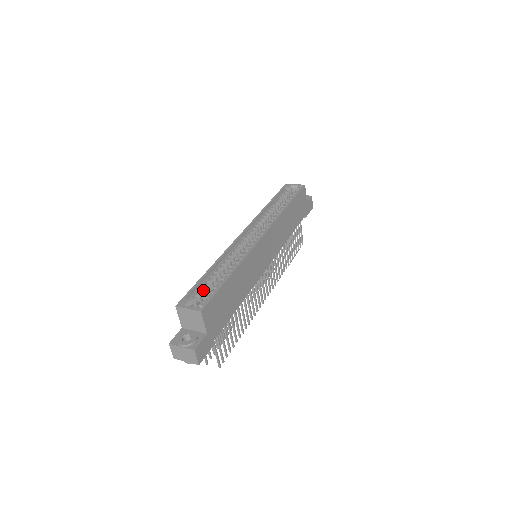
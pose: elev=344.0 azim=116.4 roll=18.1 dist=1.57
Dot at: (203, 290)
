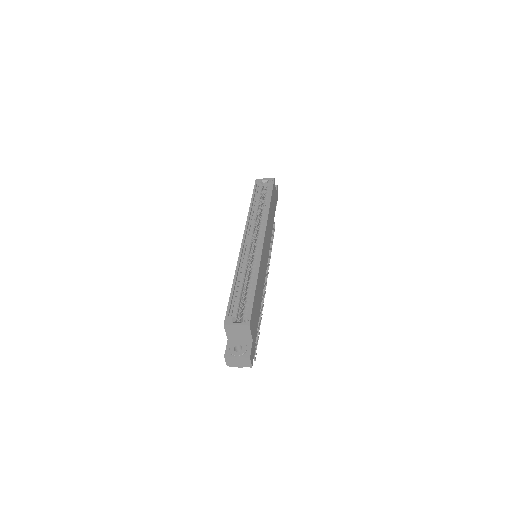
Dot at: (238, 304)
